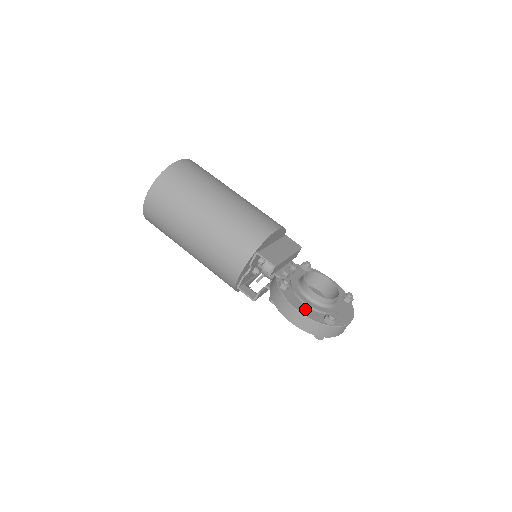
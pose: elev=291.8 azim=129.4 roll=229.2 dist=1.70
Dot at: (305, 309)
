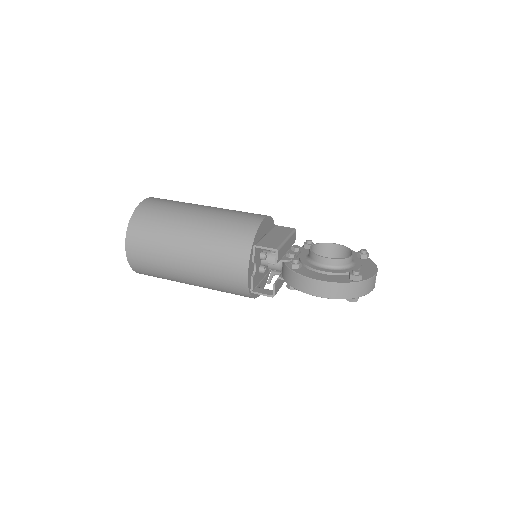
Dot at: (326, 277)
